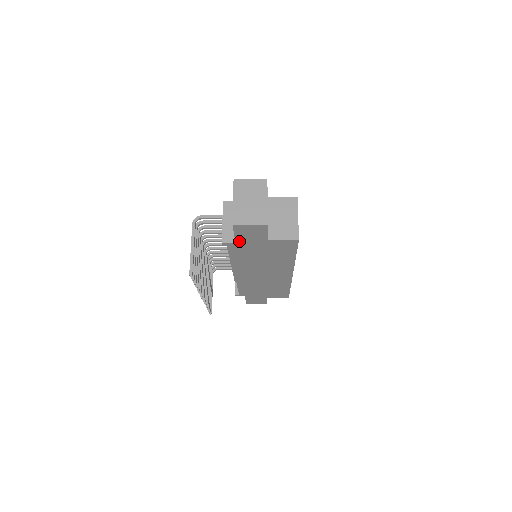
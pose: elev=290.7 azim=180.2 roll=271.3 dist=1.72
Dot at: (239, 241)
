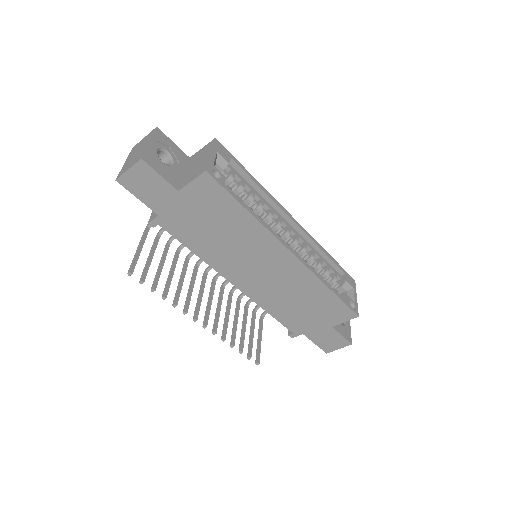
Dot at: (157, 210)
